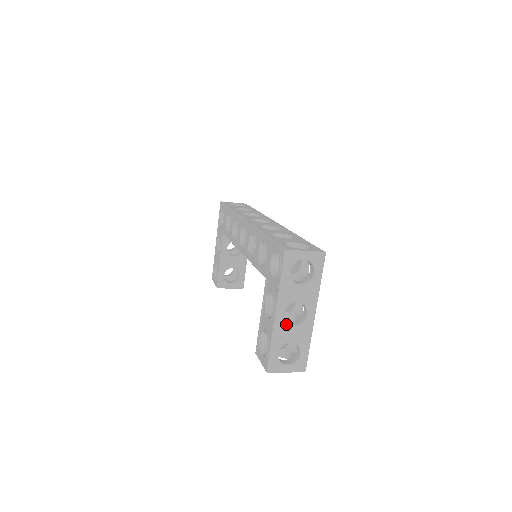
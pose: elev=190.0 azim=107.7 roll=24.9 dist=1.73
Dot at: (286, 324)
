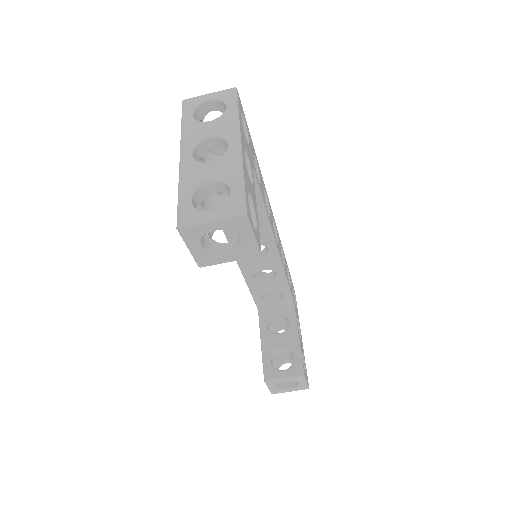
Dot at: (197, 163)
